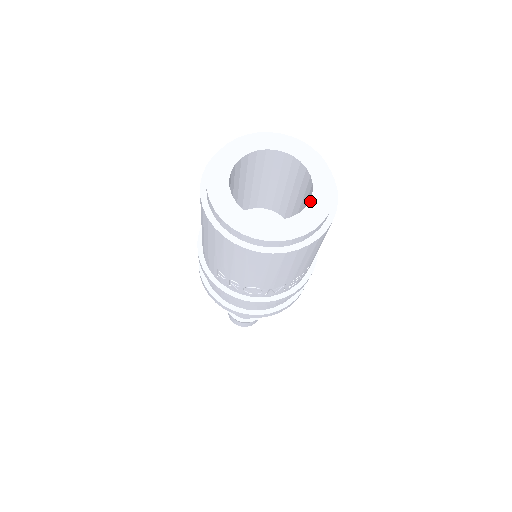
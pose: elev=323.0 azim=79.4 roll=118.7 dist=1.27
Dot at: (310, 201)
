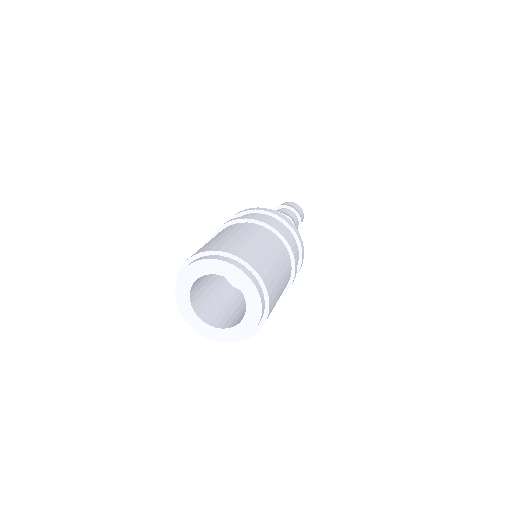
Dot at: (227, 329)
